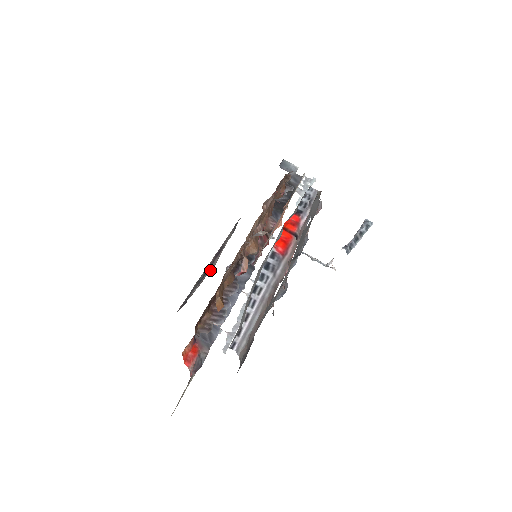
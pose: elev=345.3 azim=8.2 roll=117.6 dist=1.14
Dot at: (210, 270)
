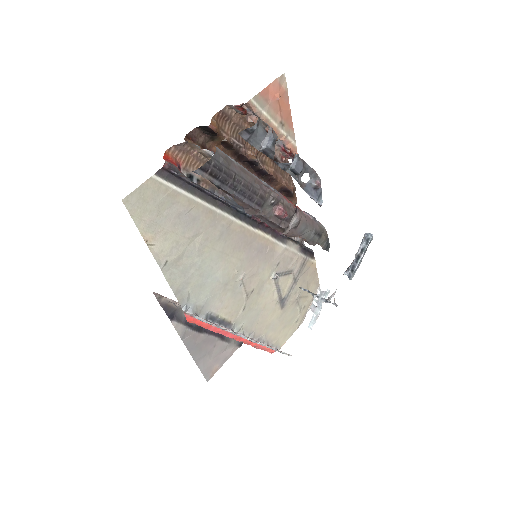
Dot at: (203, 367)
